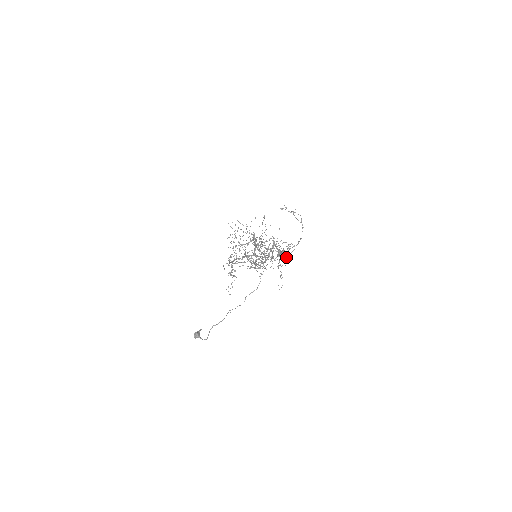
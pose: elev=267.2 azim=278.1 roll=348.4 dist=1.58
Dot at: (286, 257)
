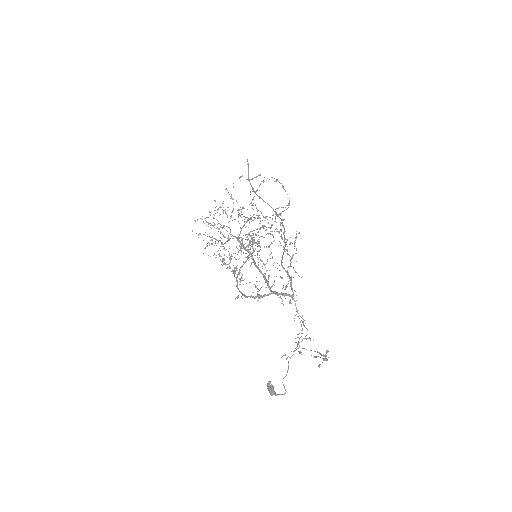
Dot at: (282, 222)
